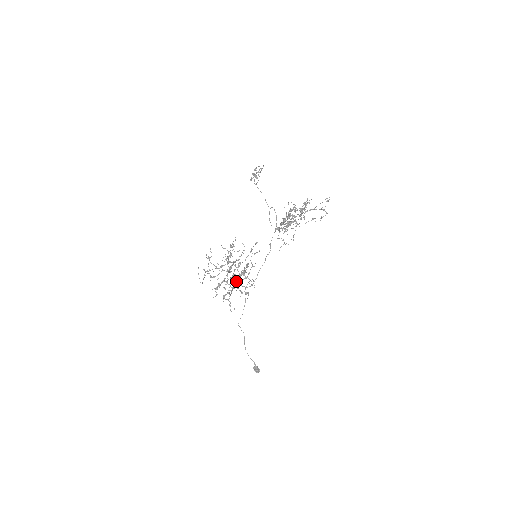
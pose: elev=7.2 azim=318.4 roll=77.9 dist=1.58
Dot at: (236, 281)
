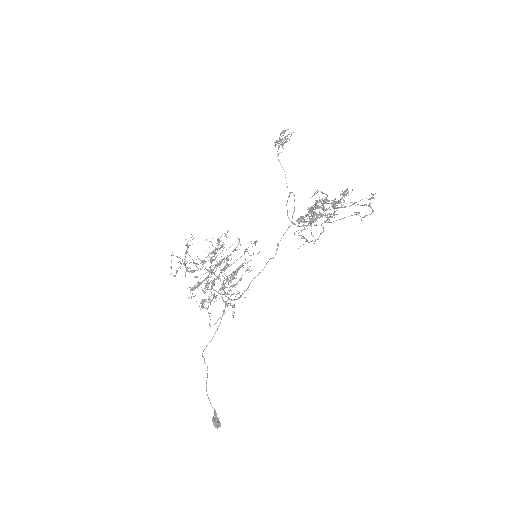
Dot at: (222, 285)
